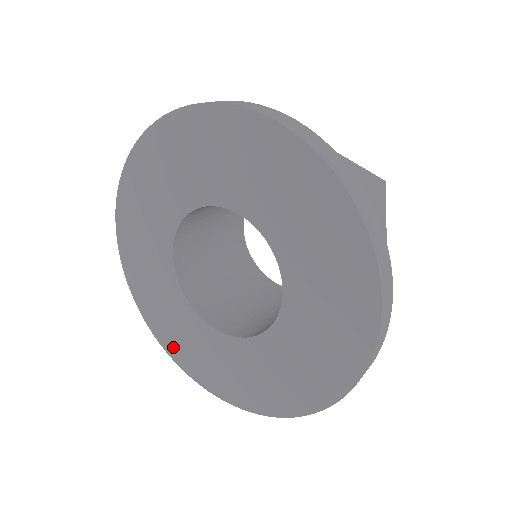
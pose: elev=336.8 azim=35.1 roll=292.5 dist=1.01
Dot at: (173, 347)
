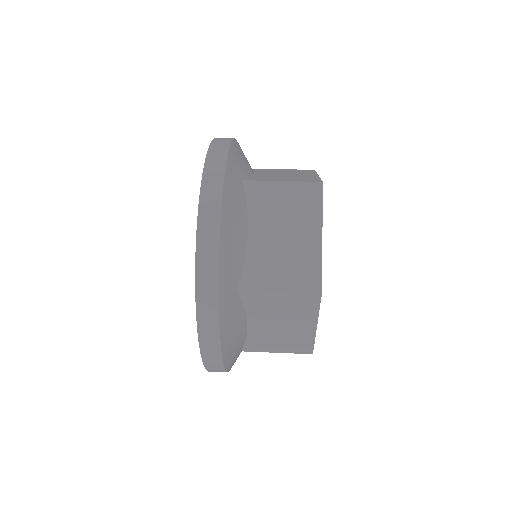
Dot at: occluded
